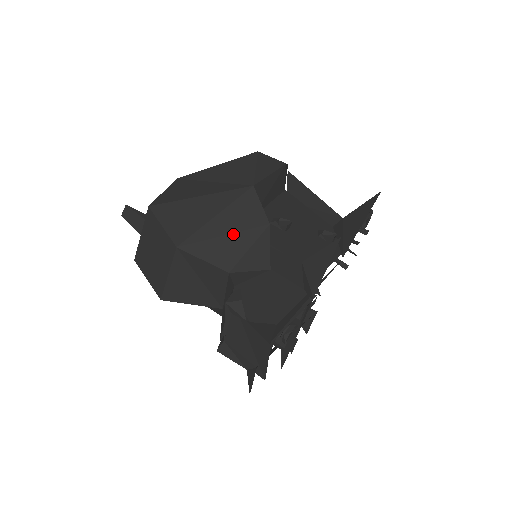
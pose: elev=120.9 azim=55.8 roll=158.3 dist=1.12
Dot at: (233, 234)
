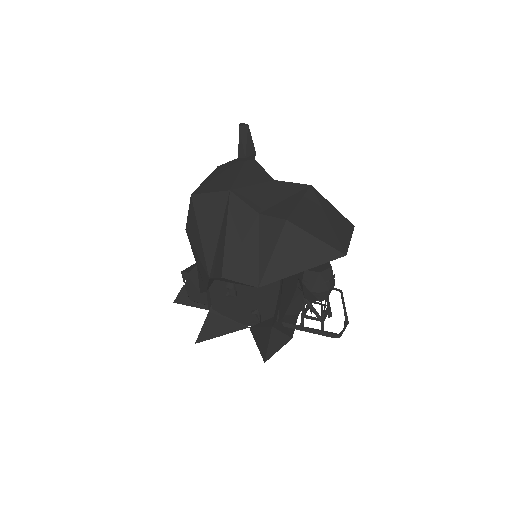
Dot at: (198, 267)
